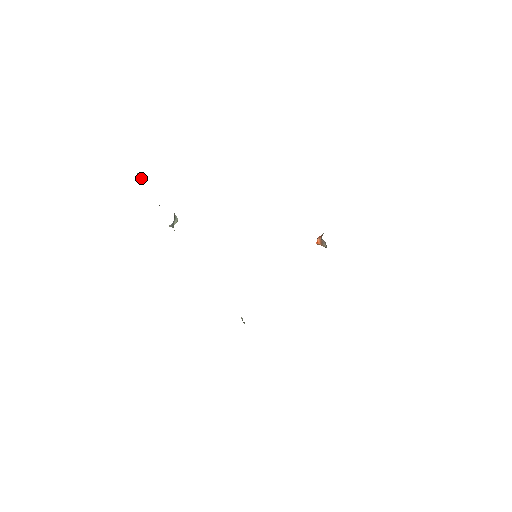
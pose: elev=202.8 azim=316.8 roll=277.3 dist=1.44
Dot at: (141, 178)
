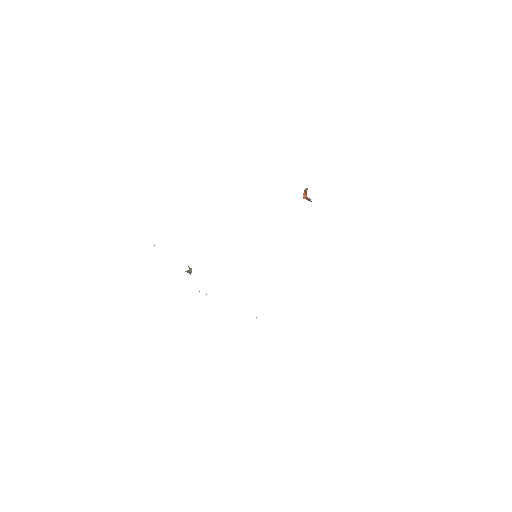
Dot at: occluded
